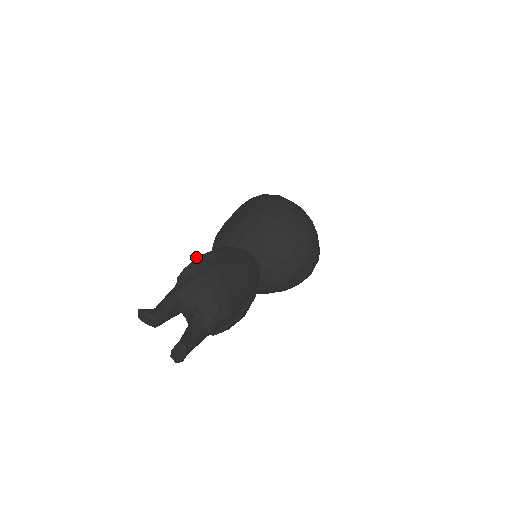
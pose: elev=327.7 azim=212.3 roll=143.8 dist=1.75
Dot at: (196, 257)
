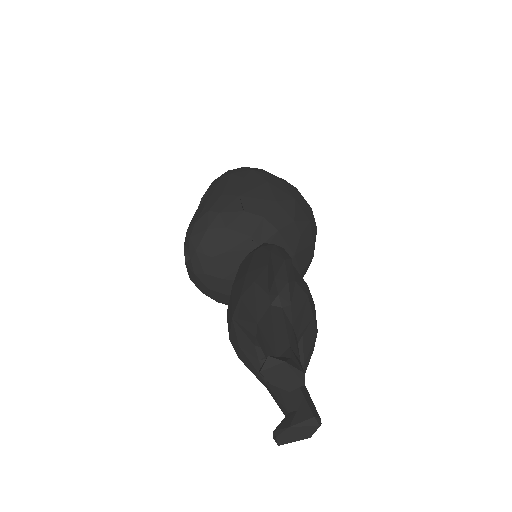
Dot at: (284, 260)
